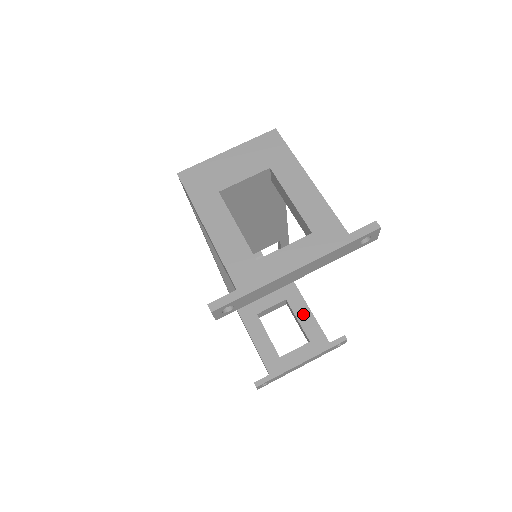
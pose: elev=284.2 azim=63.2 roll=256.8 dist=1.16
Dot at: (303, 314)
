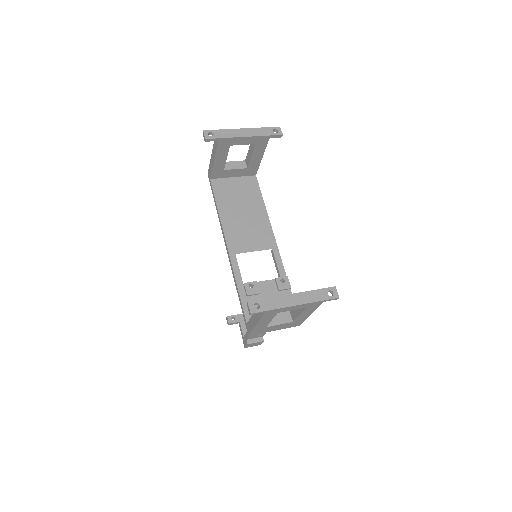
Dot at: occluded
